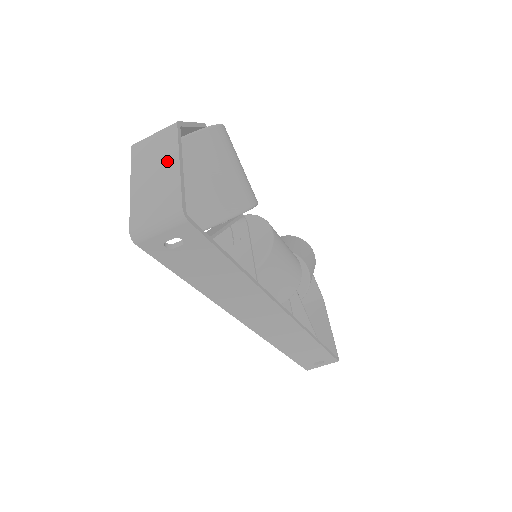
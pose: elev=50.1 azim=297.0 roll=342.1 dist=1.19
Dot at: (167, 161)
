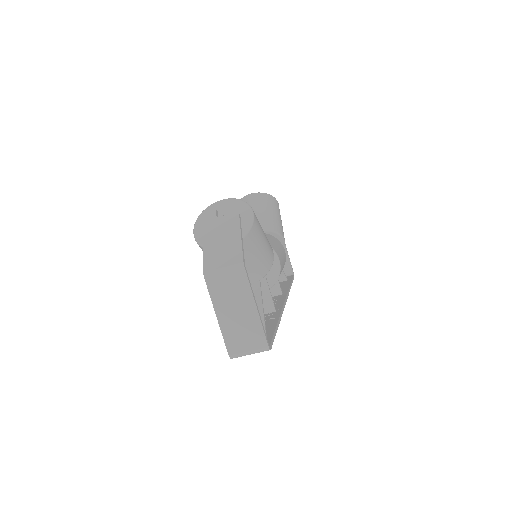
Dot at: (245, 303)
